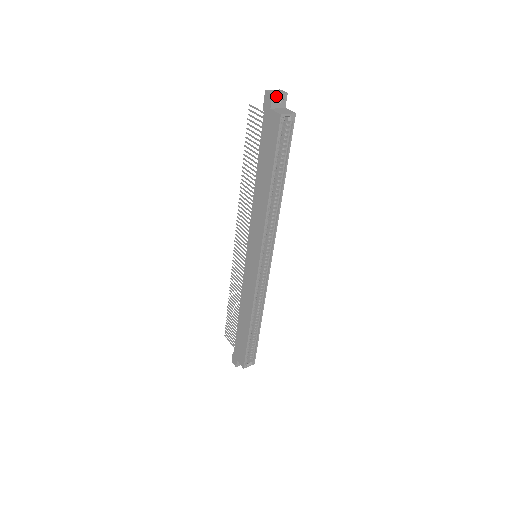
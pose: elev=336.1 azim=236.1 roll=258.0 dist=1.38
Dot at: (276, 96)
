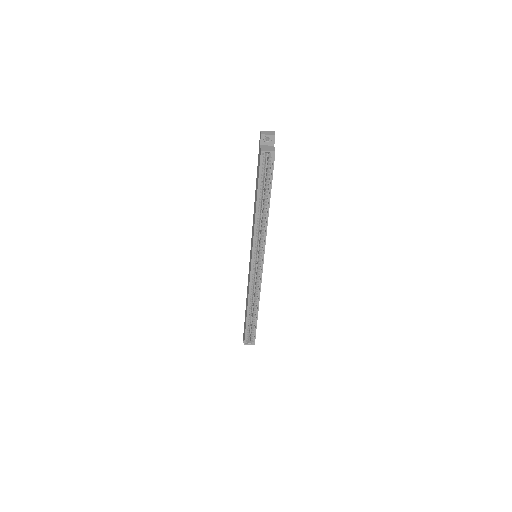
Dot at: (265, 136)
